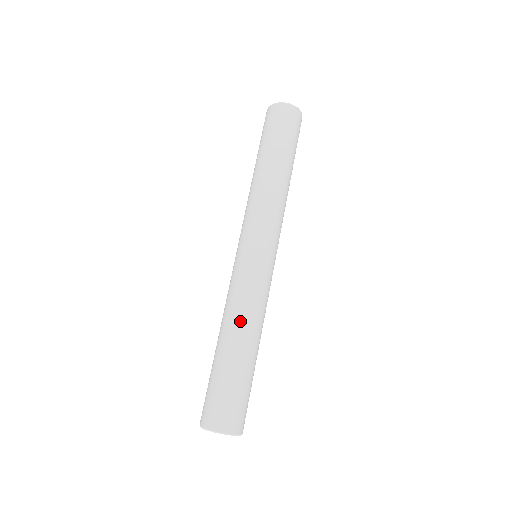
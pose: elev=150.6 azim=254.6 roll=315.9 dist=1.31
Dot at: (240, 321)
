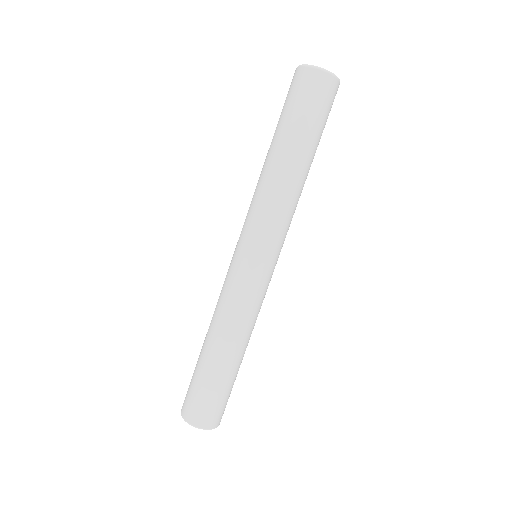
Dot at: (223, 329)
